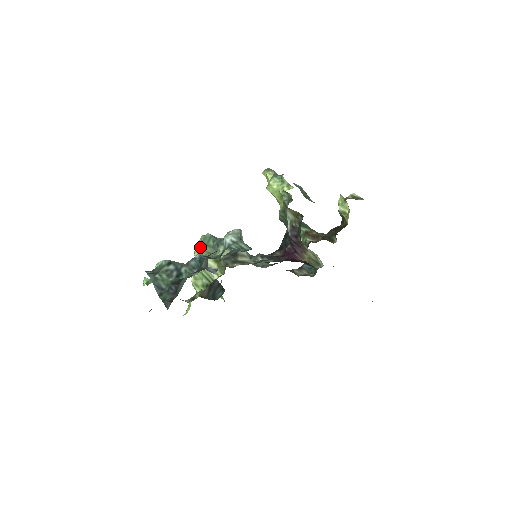
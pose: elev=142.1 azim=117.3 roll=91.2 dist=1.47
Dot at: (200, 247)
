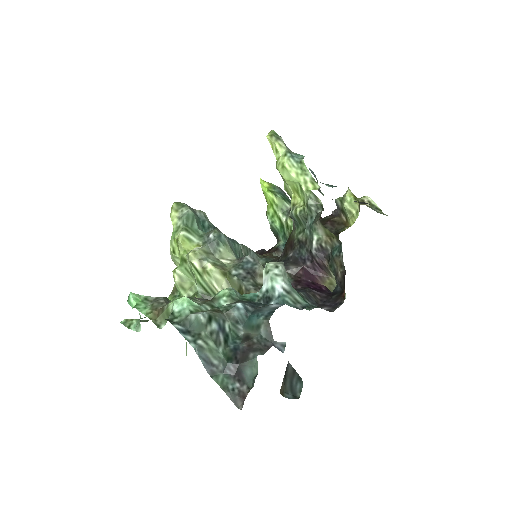
Dot at: (185, 233)
